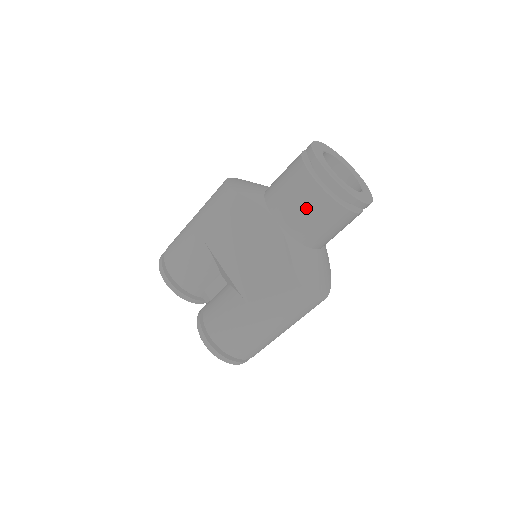
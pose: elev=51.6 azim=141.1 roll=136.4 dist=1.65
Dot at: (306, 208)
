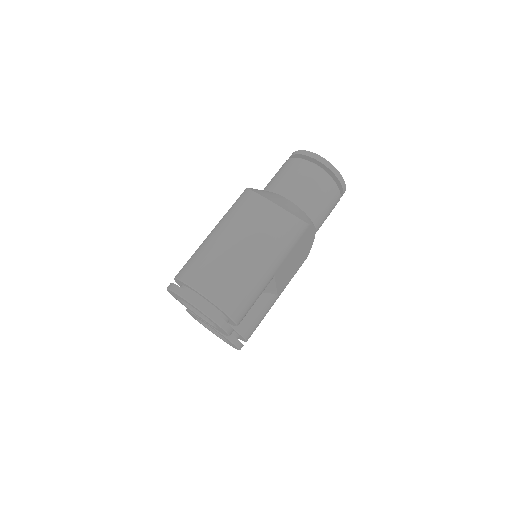
Dot at: occluded
